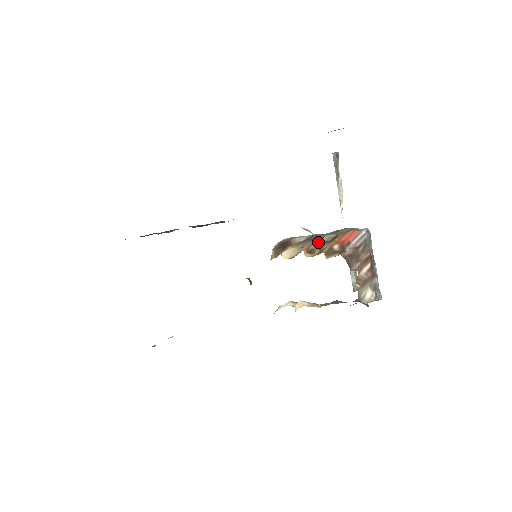
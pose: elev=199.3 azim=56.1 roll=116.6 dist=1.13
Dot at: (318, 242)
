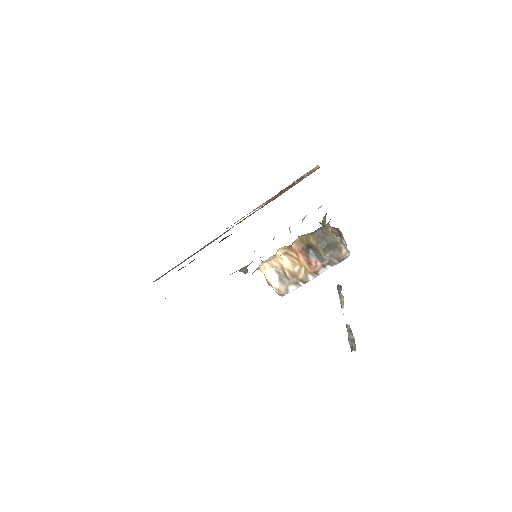
Dot at: occluded
